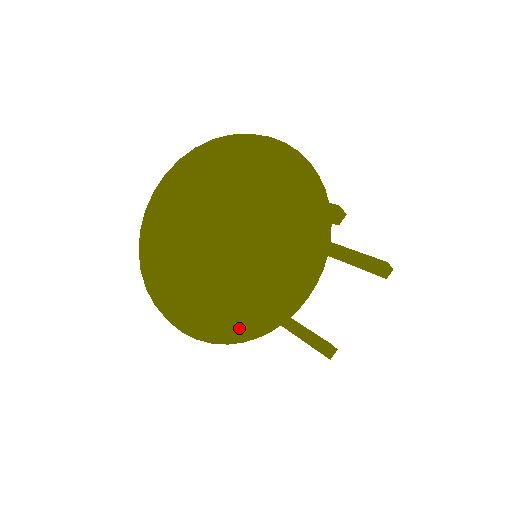
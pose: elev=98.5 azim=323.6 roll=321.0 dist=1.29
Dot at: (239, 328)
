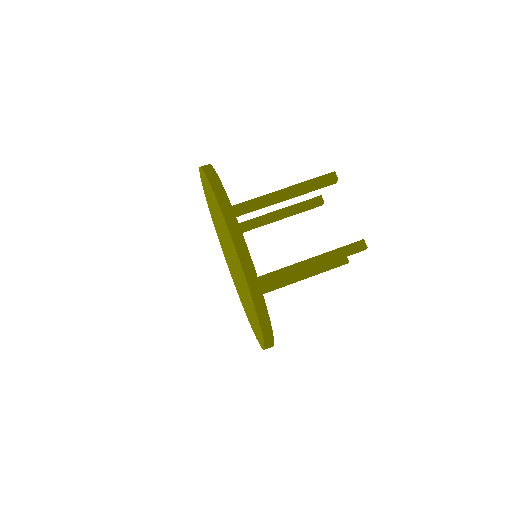
Dot at: occluded
